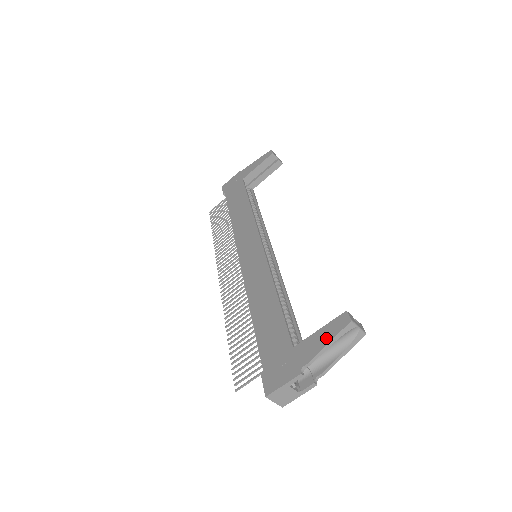
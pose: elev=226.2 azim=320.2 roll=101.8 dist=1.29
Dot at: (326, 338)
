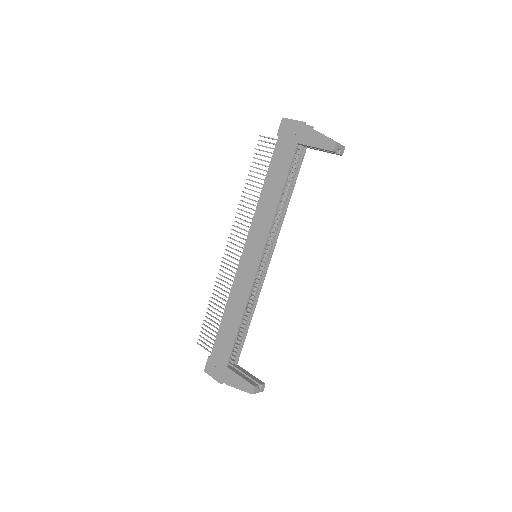
Dot at: (239, 386)
